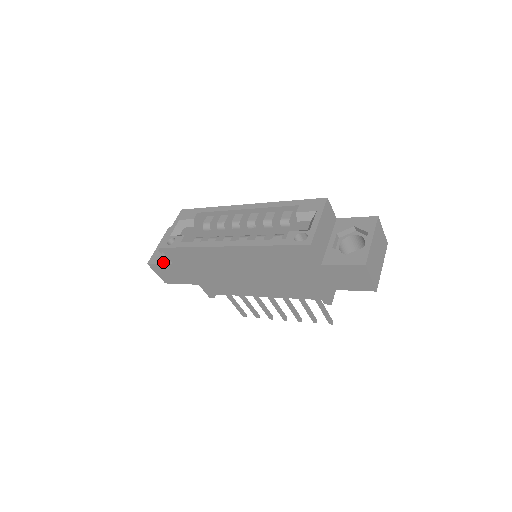
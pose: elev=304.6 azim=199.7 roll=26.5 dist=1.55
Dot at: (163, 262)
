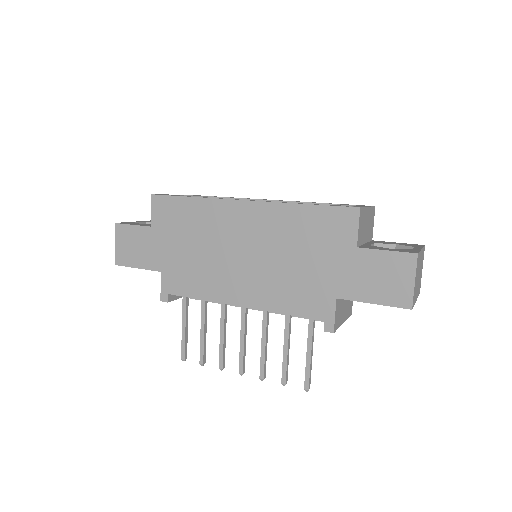
Dot at: (138, 224)
